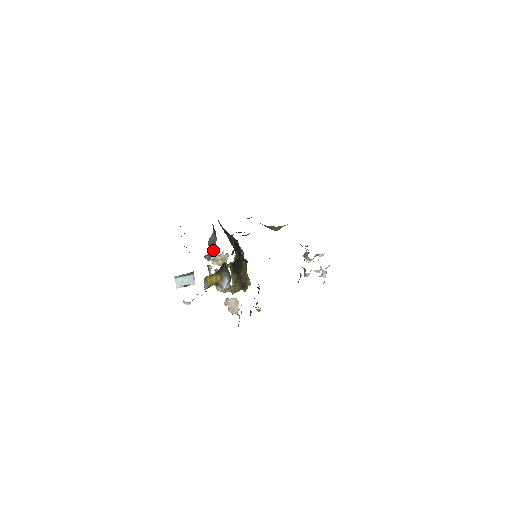
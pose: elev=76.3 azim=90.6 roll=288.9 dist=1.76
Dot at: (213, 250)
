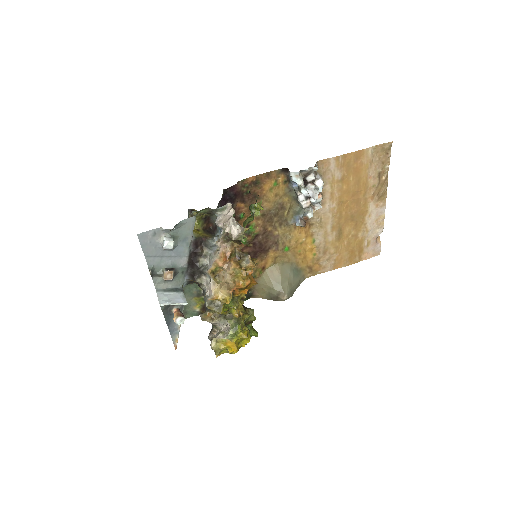
Dot at: occluded
